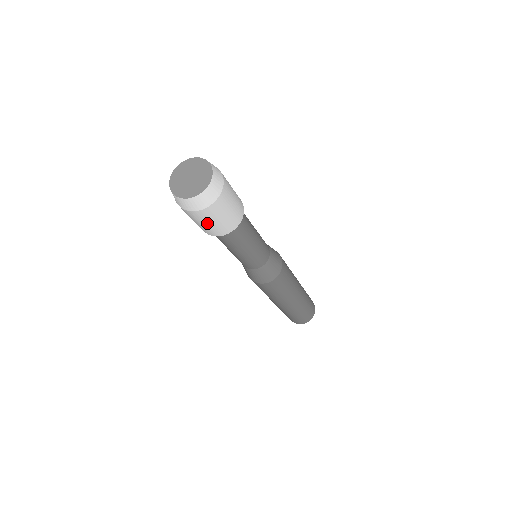
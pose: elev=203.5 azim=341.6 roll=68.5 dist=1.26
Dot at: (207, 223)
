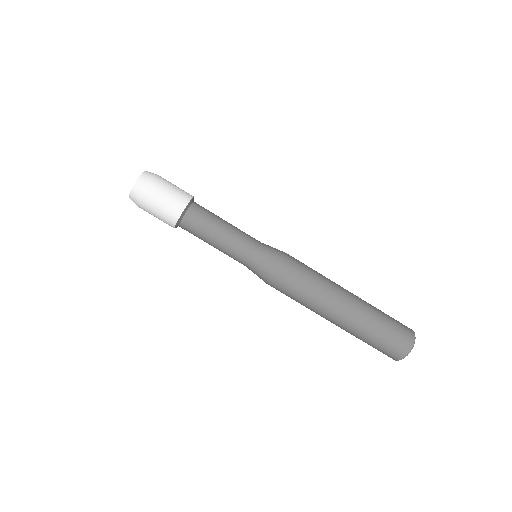
Dot at: (155, 215)
